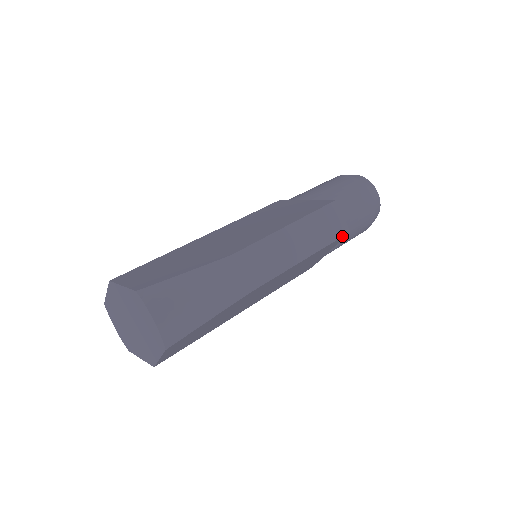
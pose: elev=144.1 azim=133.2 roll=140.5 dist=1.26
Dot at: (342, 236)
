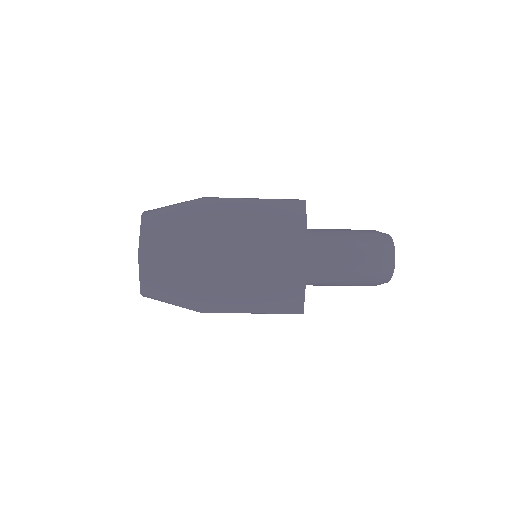
Dot at: (297, 200)
